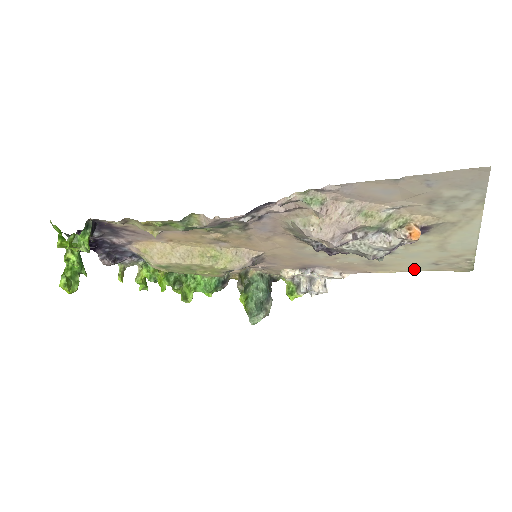
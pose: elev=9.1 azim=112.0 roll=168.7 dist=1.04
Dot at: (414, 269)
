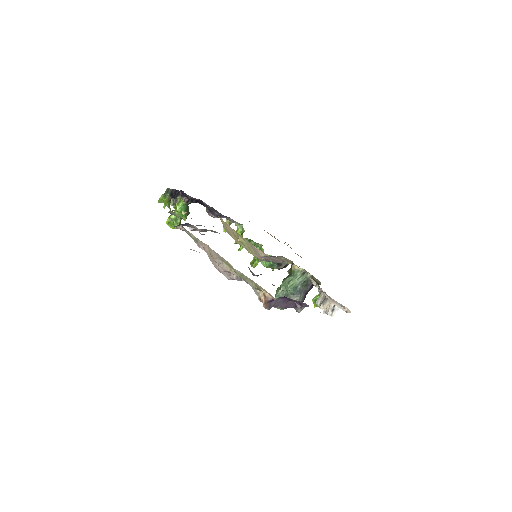
Dot at: occluded
